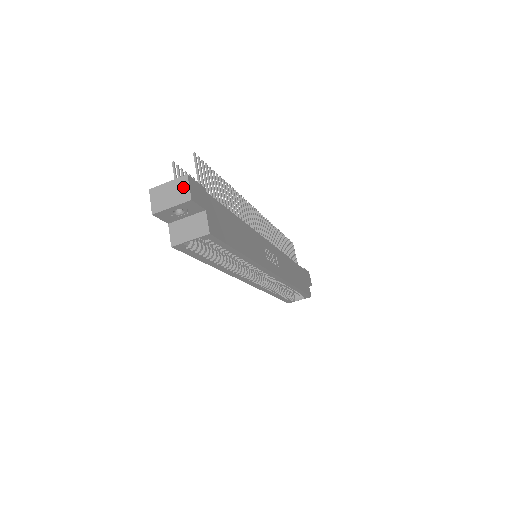
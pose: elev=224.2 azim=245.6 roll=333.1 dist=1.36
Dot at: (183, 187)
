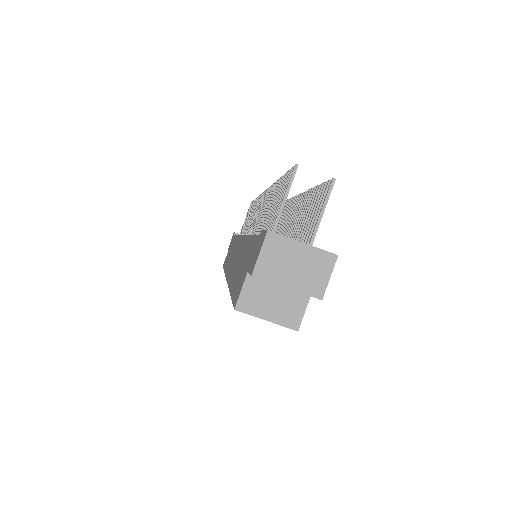
Dot at: (321, 271)
